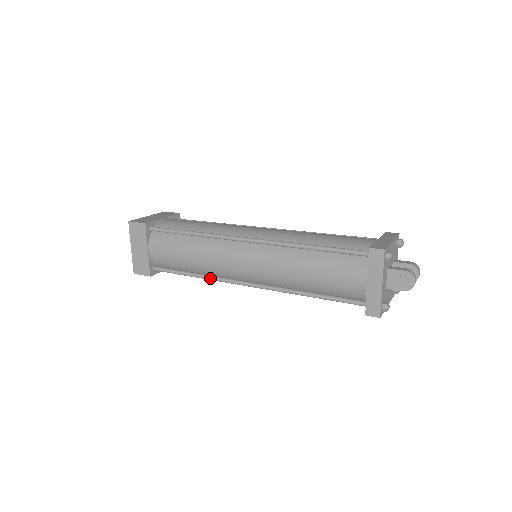
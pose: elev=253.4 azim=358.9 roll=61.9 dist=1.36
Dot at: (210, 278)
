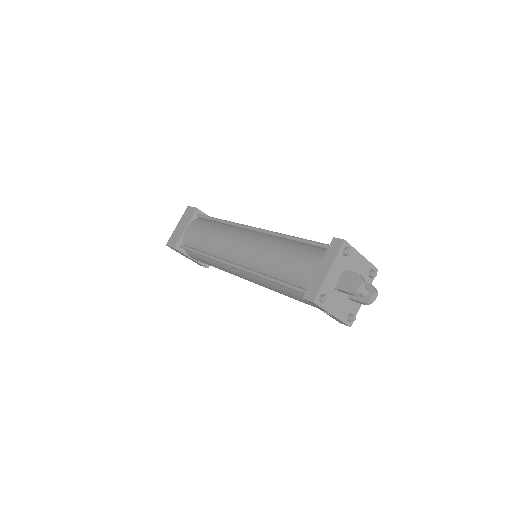
Dot at: (212, 256)
